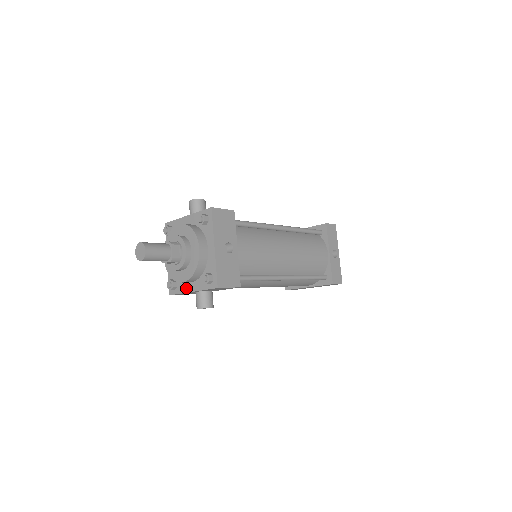
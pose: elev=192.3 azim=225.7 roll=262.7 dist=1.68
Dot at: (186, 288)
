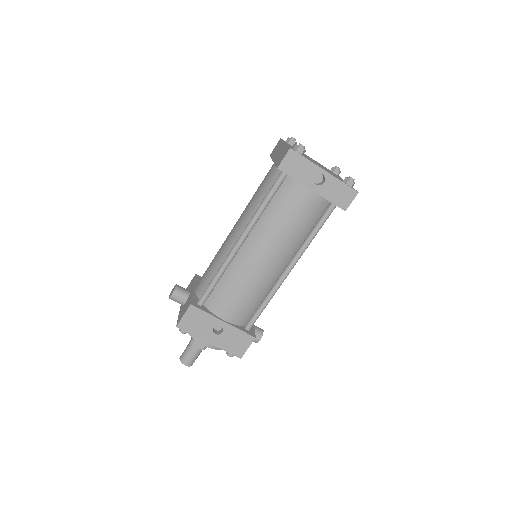
Dot at: occluded
